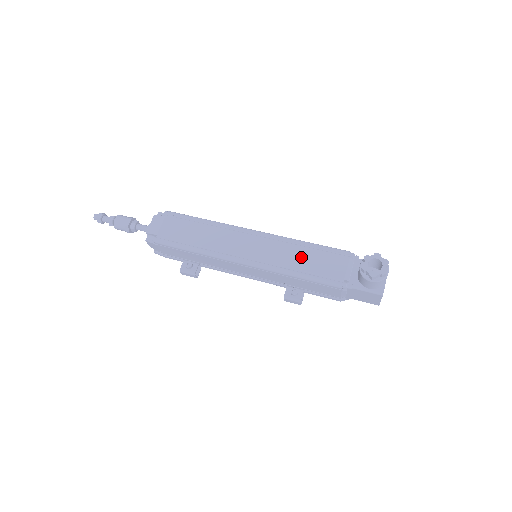
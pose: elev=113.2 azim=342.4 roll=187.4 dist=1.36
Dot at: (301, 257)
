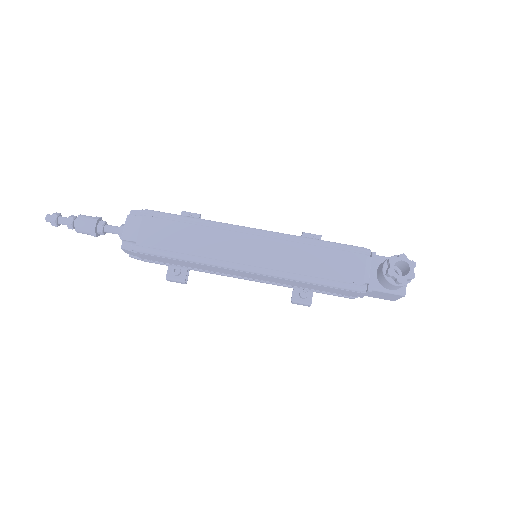
Dot at: (313, 259)
